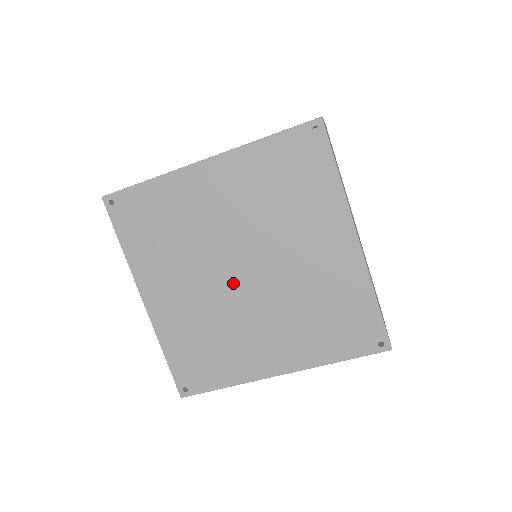
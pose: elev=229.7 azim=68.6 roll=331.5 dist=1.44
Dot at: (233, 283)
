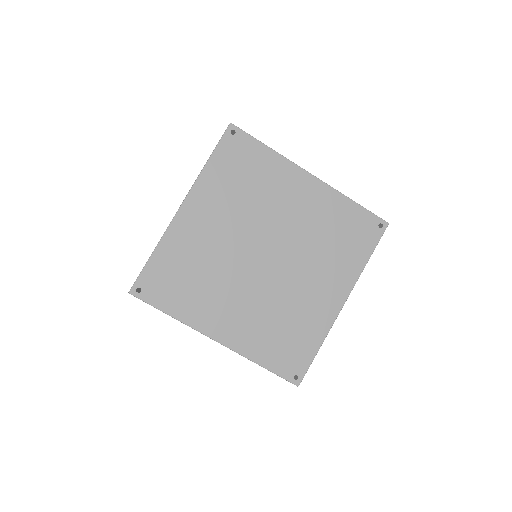
Dot at: (251, 256)
